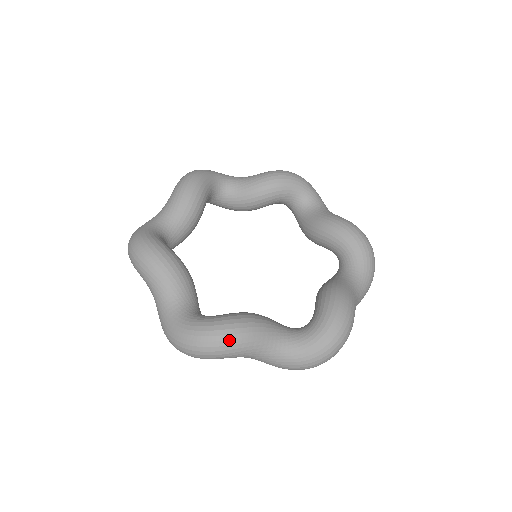
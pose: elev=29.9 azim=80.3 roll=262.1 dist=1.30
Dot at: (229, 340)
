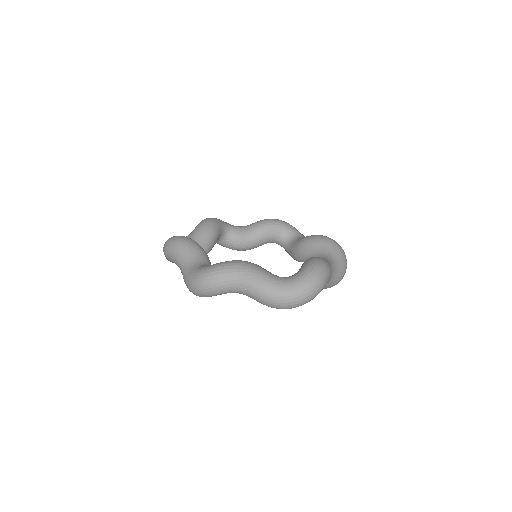
Dot at: (234, 269)
